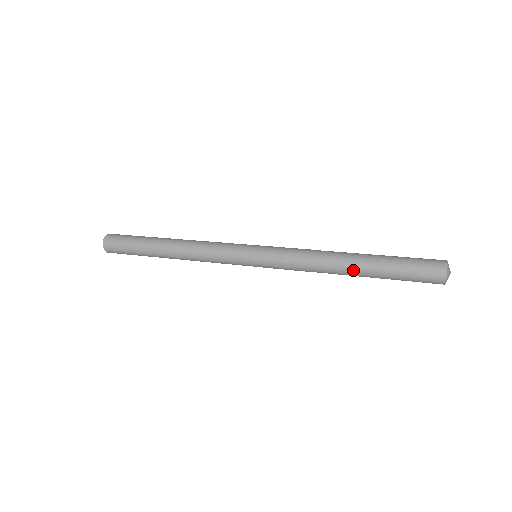
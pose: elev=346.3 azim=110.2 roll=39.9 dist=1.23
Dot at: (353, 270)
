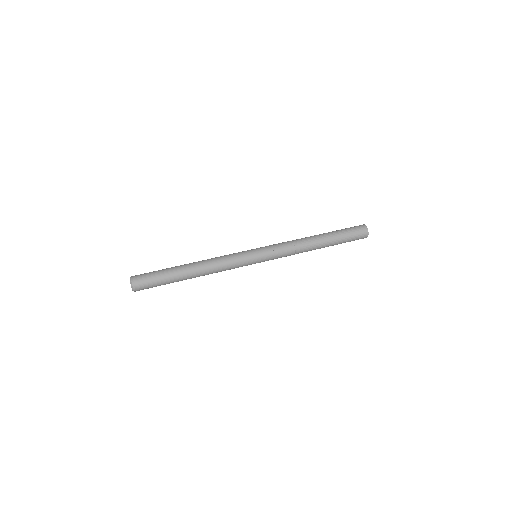
Dot at: (321, 247)
